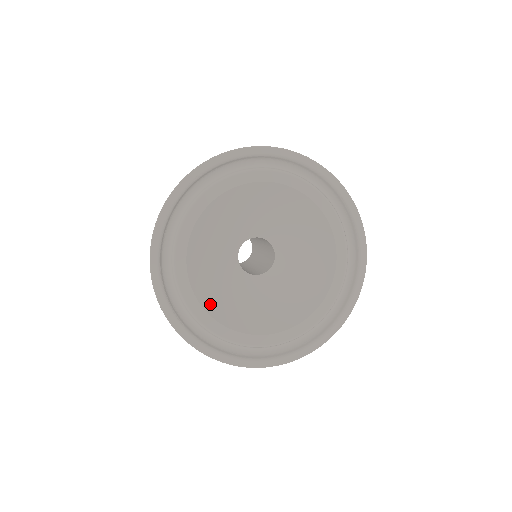
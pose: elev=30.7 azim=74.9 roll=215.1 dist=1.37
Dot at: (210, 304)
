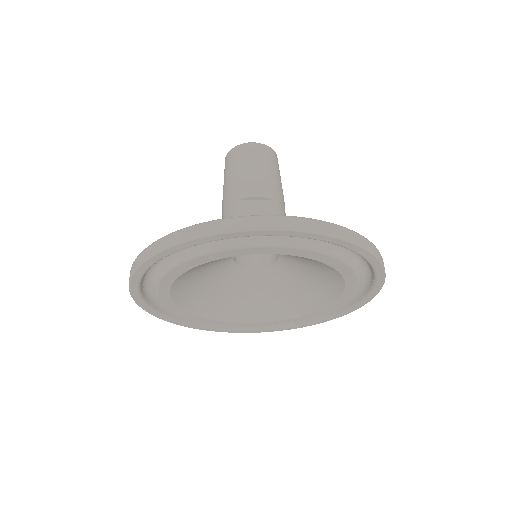
Dot at: (208, 311)
